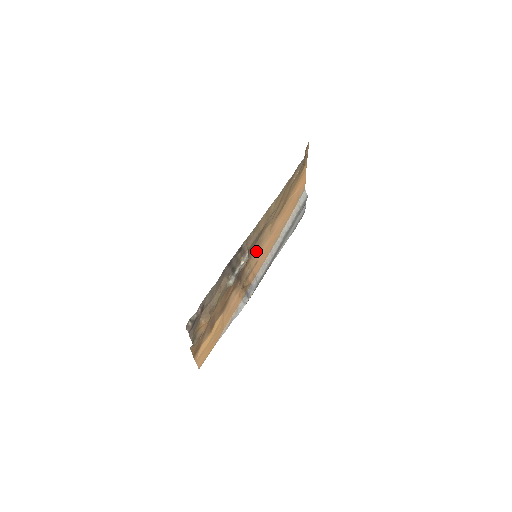
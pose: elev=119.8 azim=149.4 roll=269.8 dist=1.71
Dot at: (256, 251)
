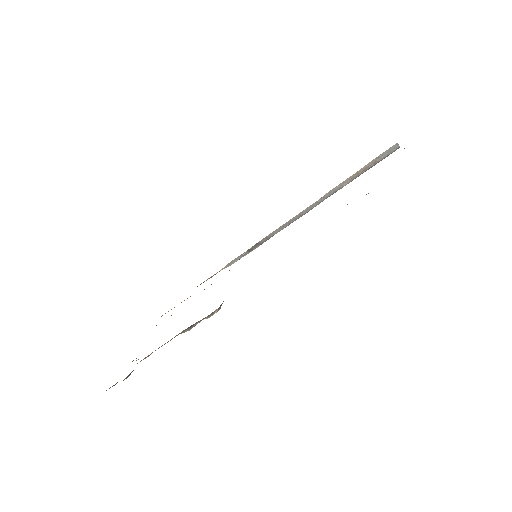
Dot at: occluded
